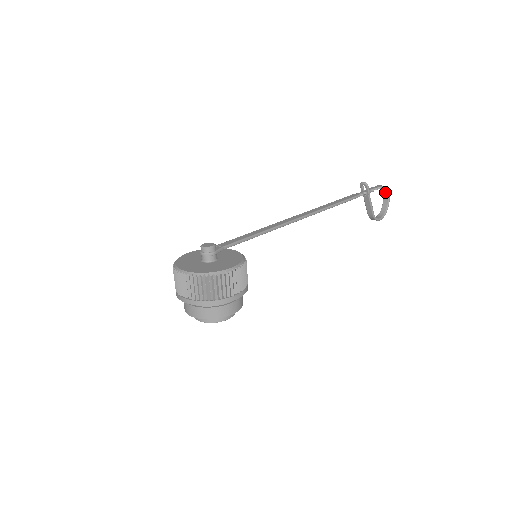
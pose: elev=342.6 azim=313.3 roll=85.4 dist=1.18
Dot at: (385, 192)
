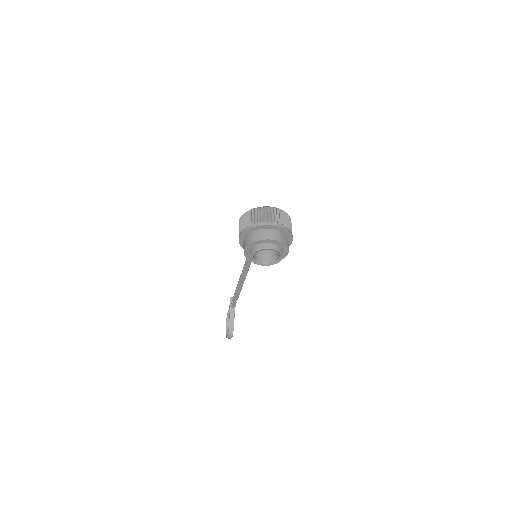
Dot at: occluded
